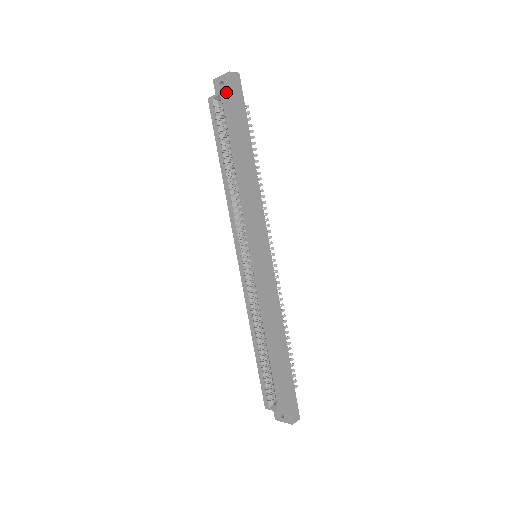
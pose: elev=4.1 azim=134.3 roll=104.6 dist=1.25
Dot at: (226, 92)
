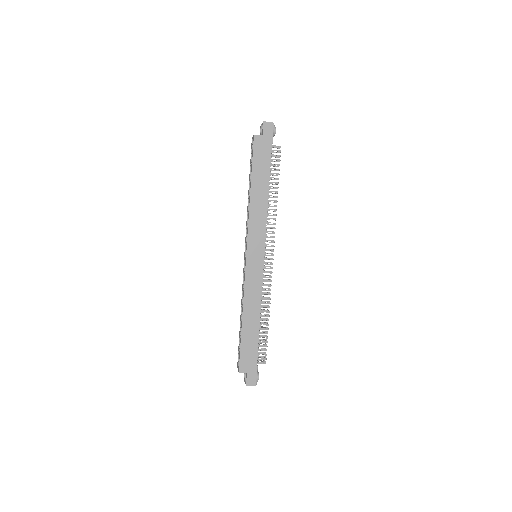
Dot at: (255, 136)
